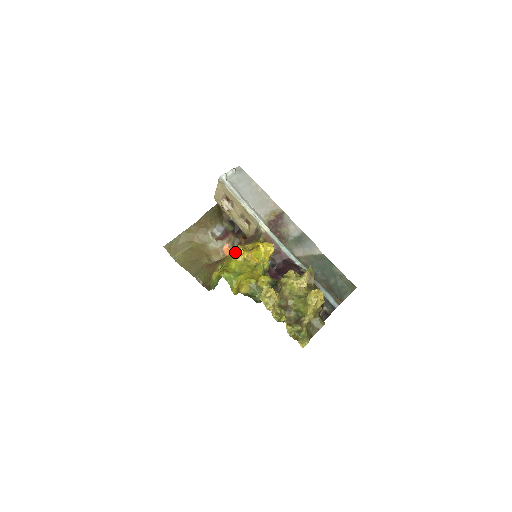
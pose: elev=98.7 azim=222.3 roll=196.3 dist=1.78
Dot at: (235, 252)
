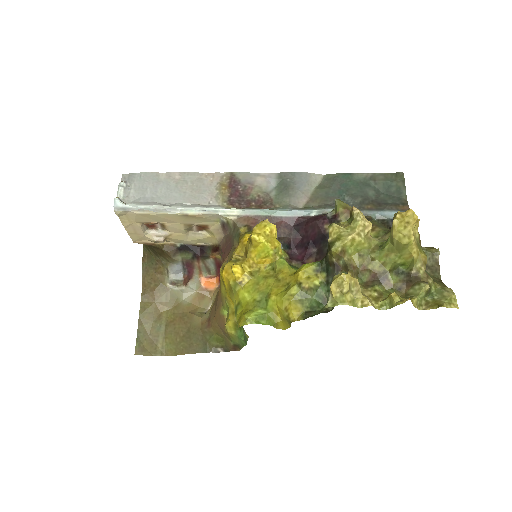
Dot at: (230, 278)
